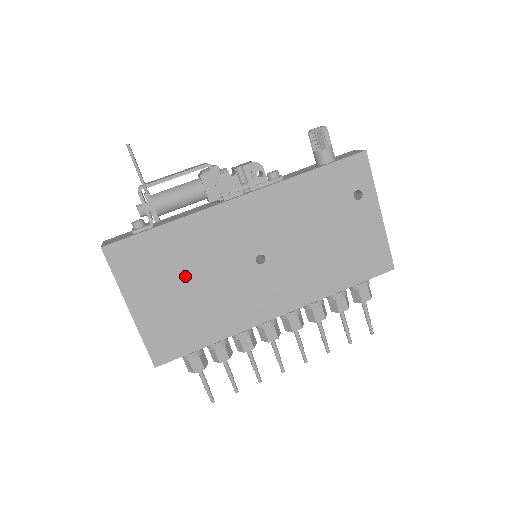
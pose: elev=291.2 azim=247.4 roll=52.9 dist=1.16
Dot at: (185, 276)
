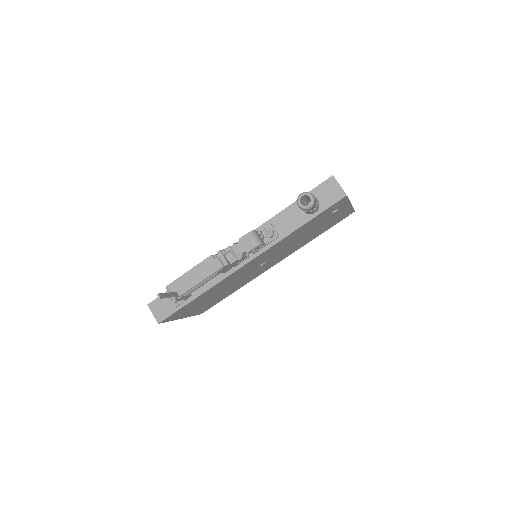
Dot at: (214, 295)
